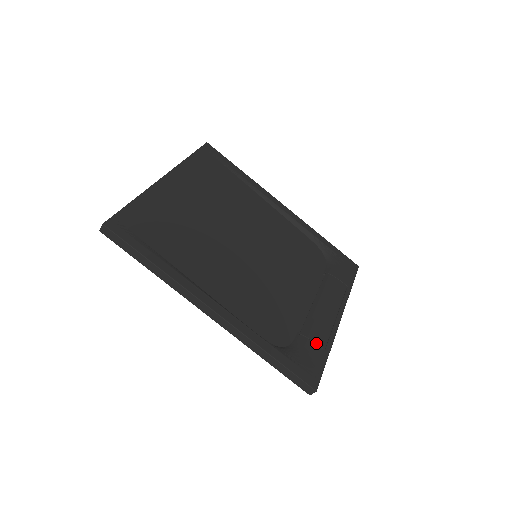
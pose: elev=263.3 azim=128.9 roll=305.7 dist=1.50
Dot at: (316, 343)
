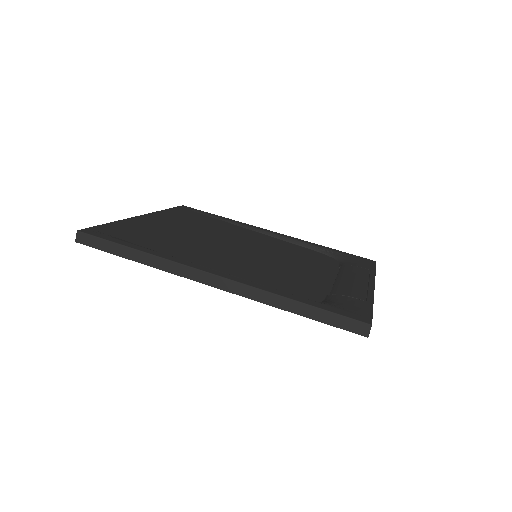
Dot at: (352, 297)
